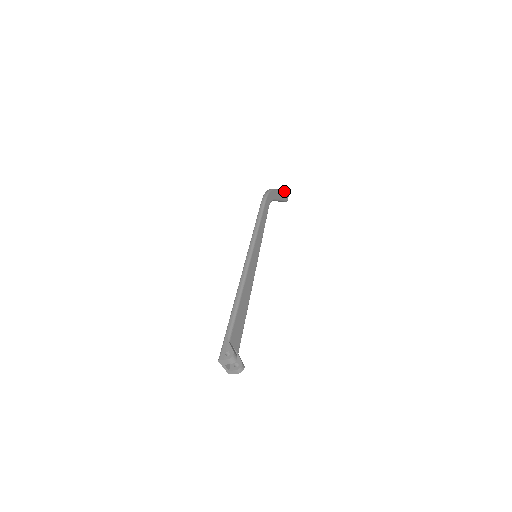
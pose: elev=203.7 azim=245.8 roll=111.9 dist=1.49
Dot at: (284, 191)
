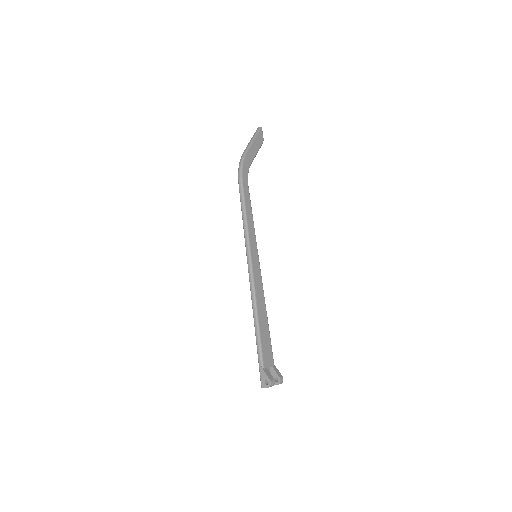
Dot at: (256, 136)
